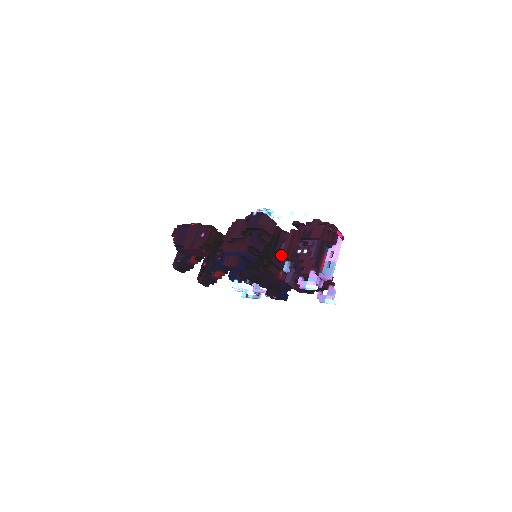
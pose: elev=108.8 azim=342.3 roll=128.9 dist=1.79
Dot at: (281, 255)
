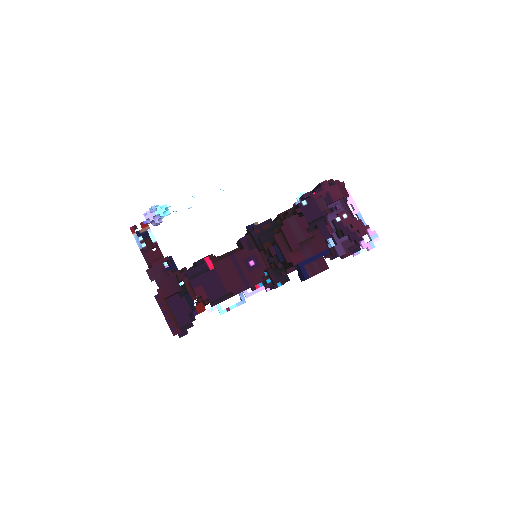
Dot at: occluded
